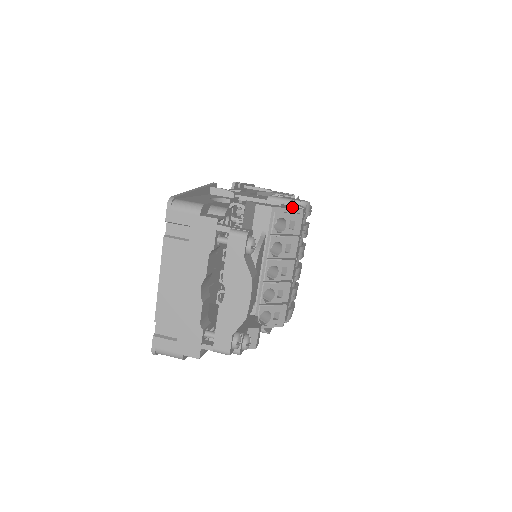
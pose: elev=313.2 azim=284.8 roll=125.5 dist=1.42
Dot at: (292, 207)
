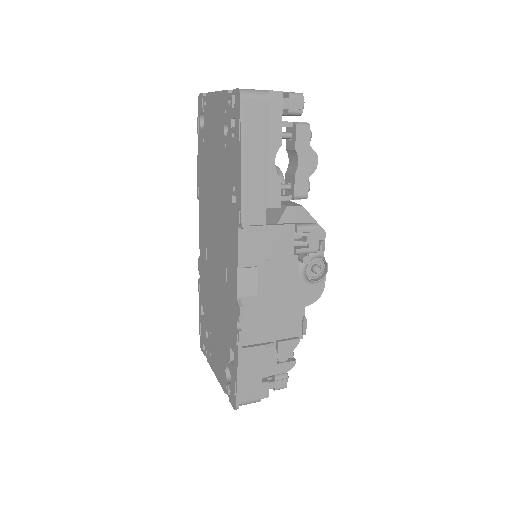
Dot at: occluded
